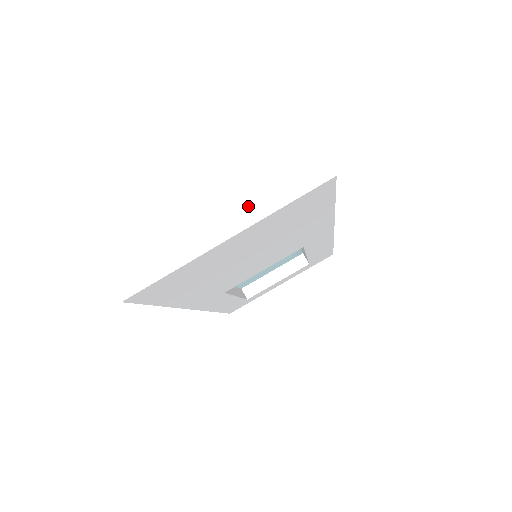
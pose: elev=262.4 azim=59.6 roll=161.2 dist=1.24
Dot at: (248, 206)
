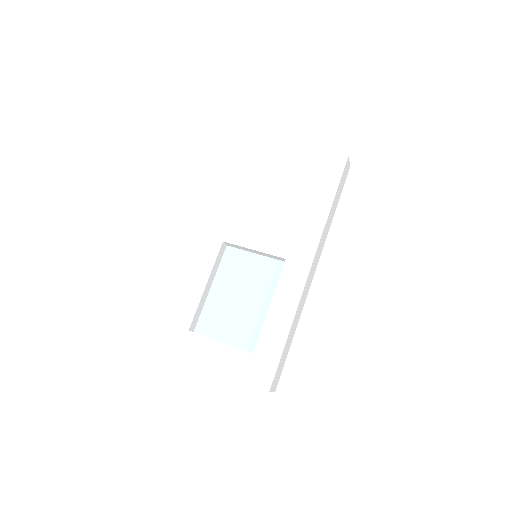
Dot at: occluded
